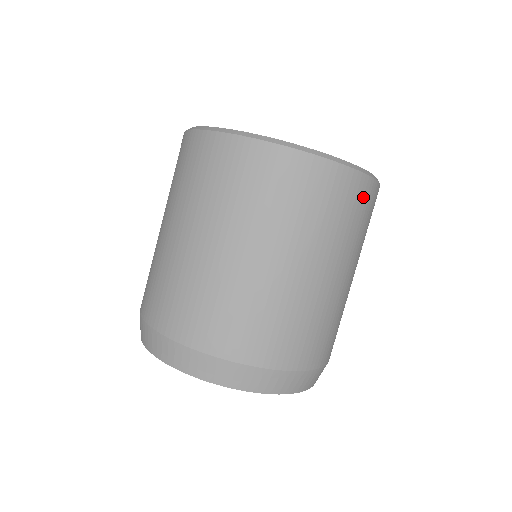
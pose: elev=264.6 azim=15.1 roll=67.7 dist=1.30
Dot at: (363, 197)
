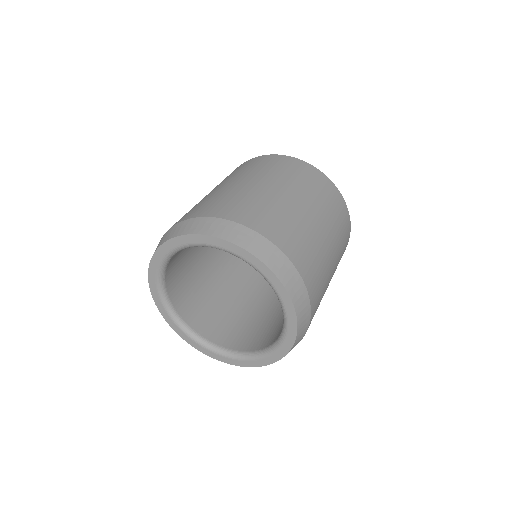
Dot at: (334, 195)
